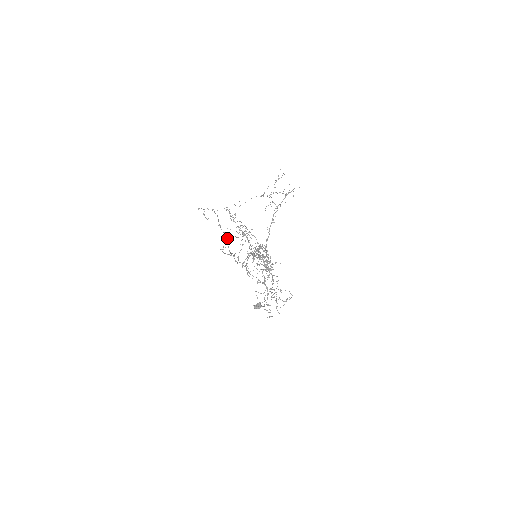
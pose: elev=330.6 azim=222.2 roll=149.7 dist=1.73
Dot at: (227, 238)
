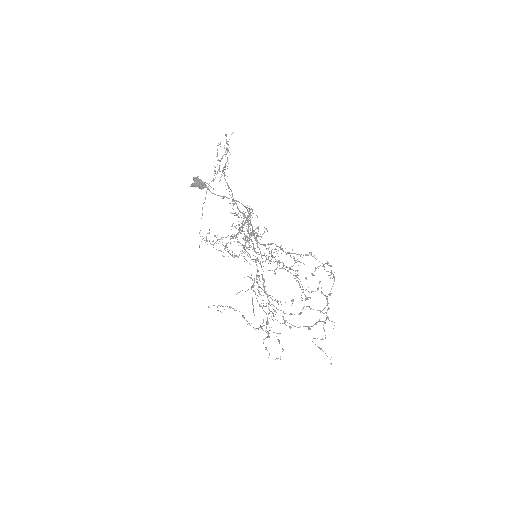
Dot at: (262, 329)
